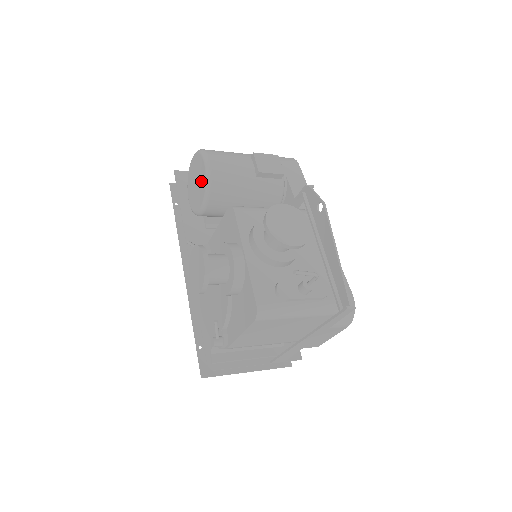
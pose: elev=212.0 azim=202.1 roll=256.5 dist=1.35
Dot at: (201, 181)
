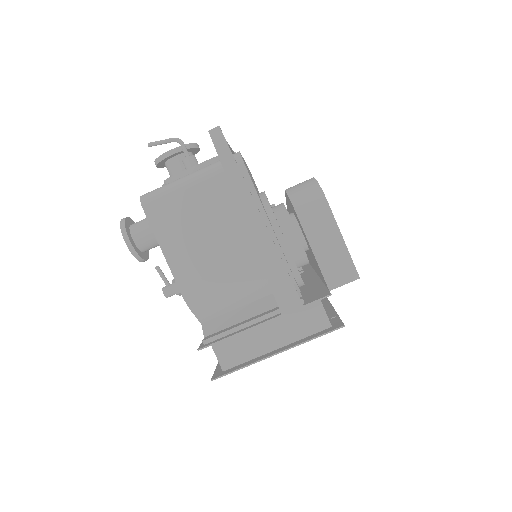
Dot at: occluded
